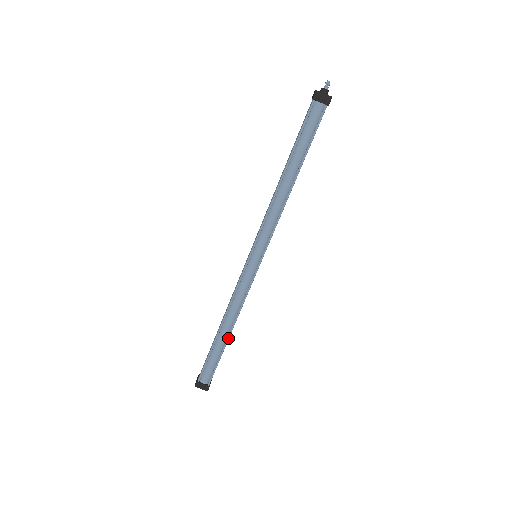
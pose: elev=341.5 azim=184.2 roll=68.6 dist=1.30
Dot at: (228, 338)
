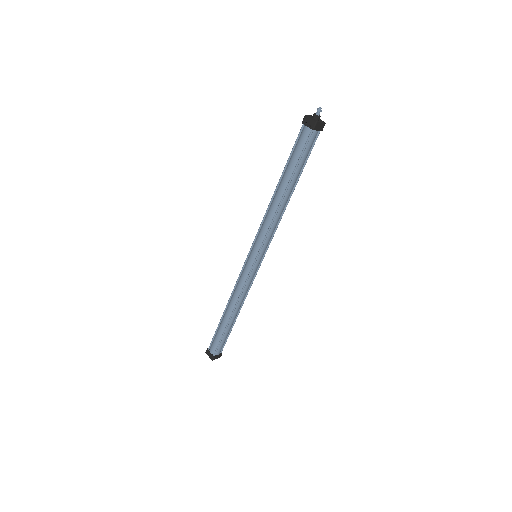
Dot at: (229, 320)
